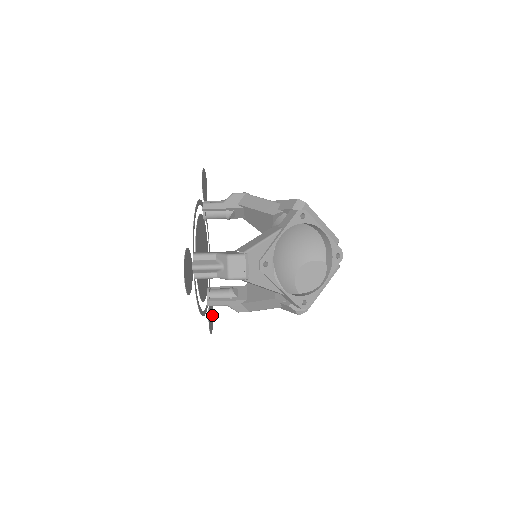
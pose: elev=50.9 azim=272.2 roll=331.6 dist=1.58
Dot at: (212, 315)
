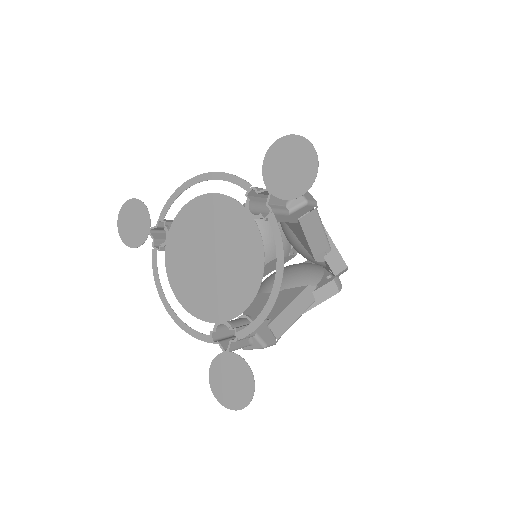
Dot at: (129, 207)
